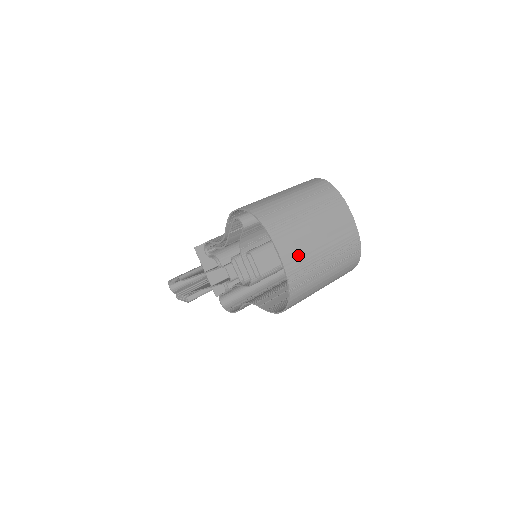
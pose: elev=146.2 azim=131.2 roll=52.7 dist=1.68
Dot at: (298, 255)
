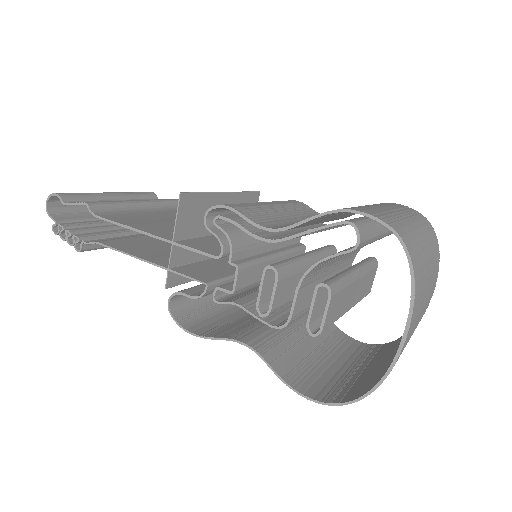
Dot at: (408, 339)
